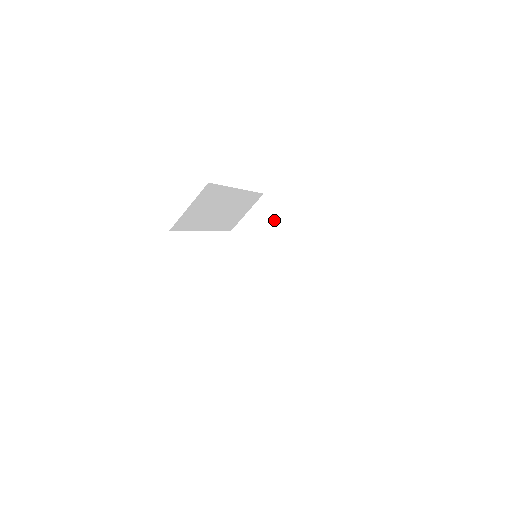
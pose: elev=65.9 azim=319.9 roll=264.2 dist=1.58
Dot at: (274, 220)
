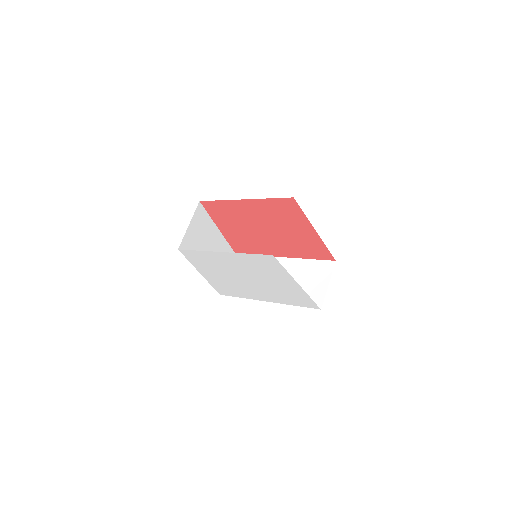
Dot at: occluded
